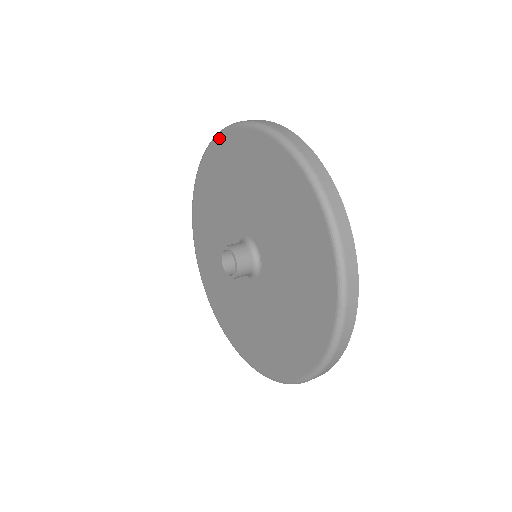
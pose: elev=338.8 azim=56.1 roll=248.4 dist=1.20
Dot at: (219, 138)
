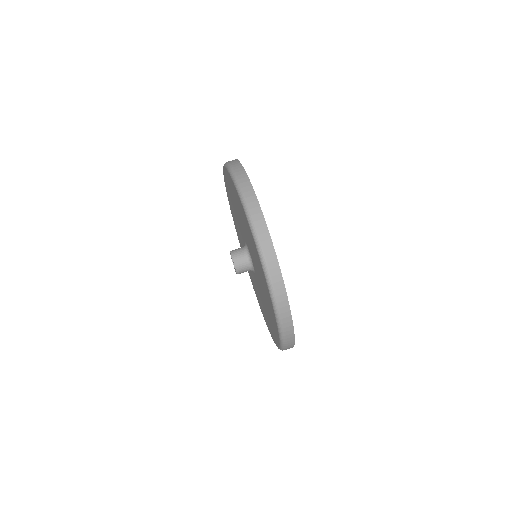
Dot at: (223, 172)
